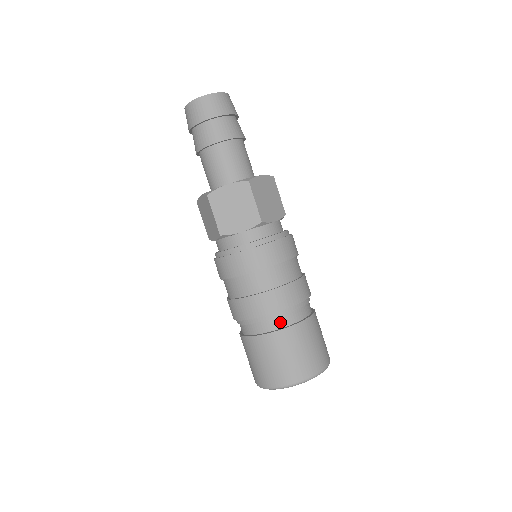
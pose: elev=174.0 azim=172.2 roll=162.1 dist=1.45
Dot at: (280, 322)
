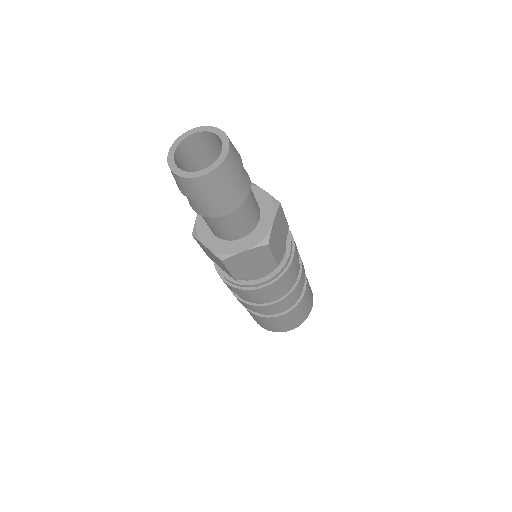
Dot at: (286, 308)
